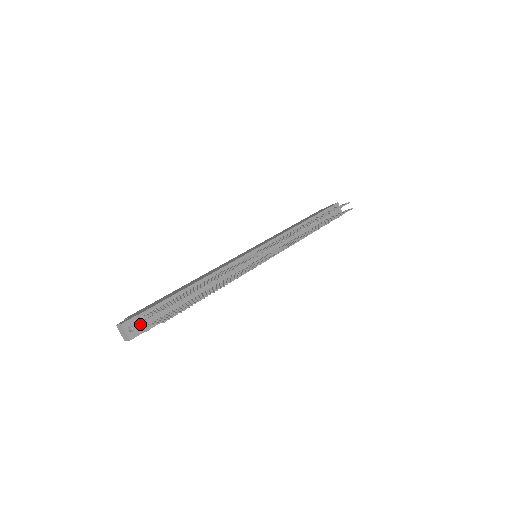
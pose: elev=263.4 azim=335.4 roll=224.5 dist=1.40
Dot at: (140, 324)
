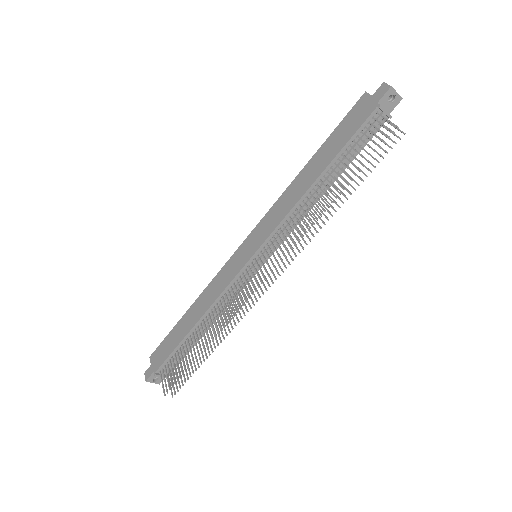
Dot at: occluded
